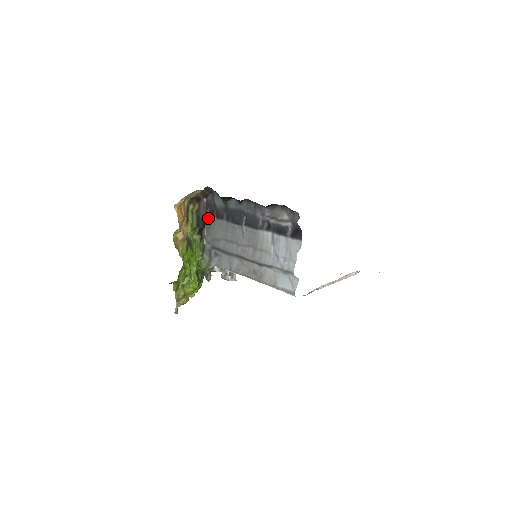
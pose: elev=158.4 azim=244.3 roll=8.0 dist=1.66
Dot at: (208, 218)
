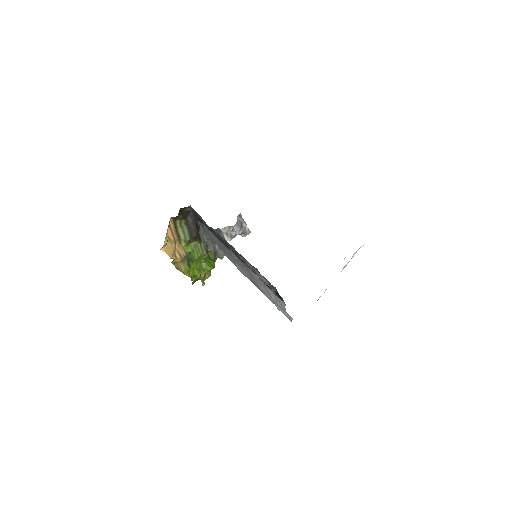
Dot at: (199, 222)
